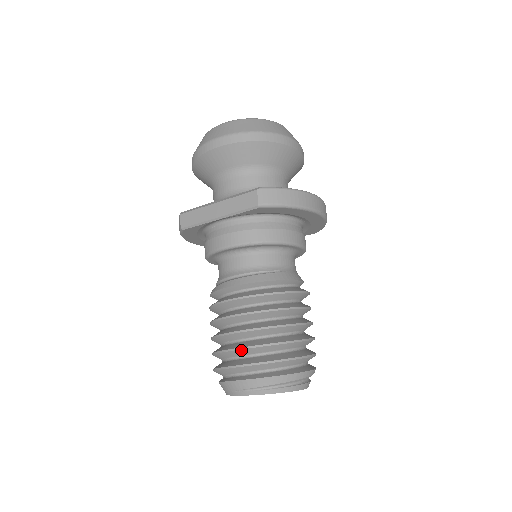
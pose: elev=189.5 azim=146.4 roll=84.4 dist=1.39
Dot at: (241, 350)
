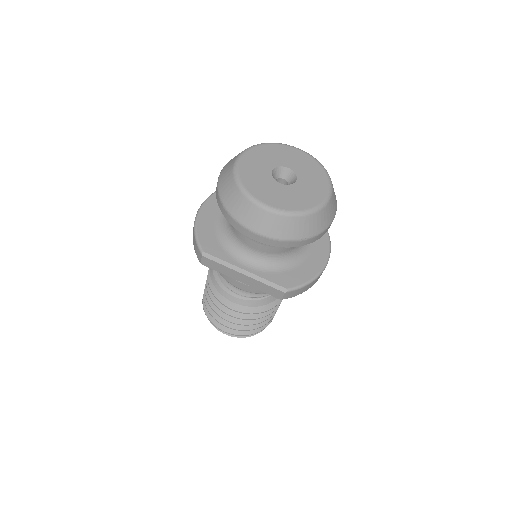
Dot at: (233, 329)
